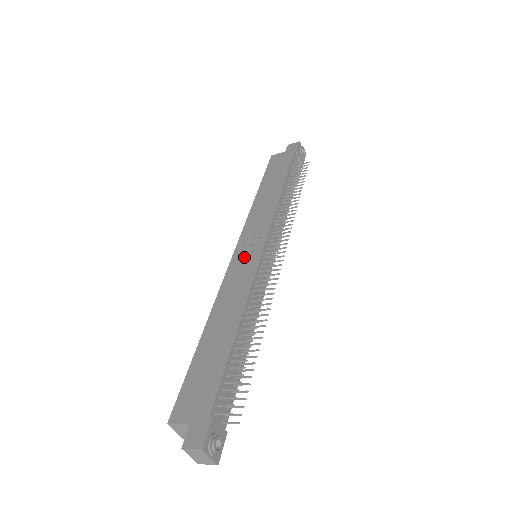
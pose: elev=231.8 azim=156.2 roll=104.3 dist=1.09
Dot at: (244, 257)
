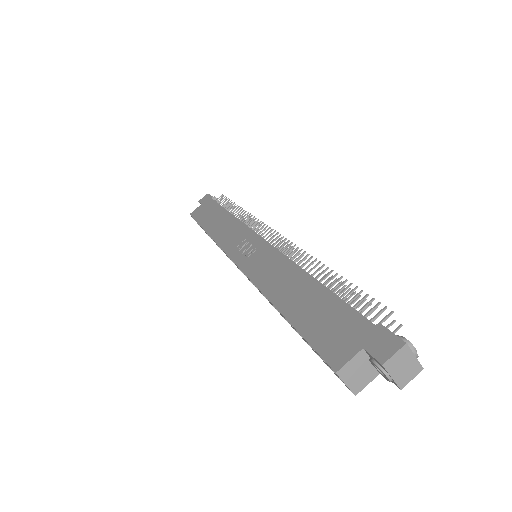
Dot at: (250, 255)
